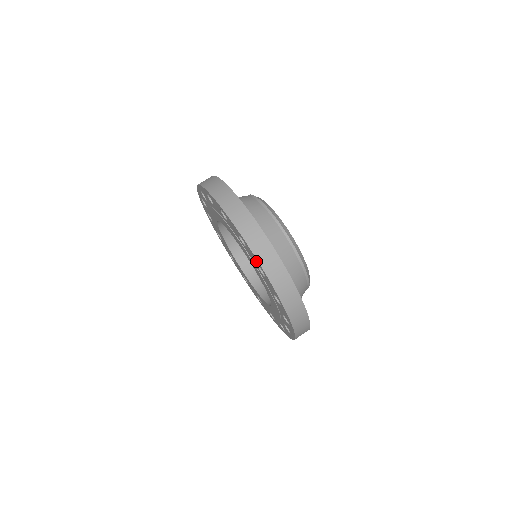
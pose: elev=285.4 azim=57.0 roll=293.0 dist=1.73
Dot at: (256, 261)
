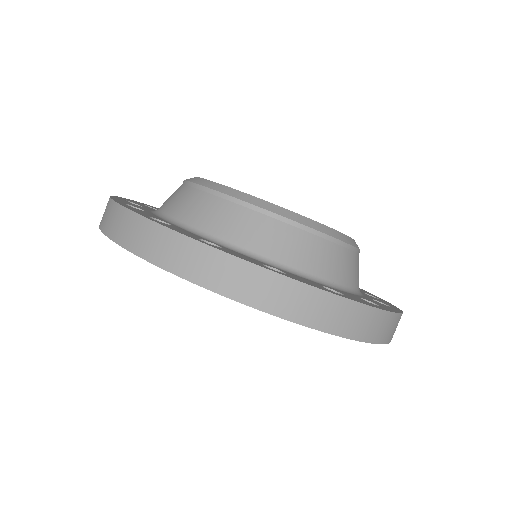
Dot at: occluded
